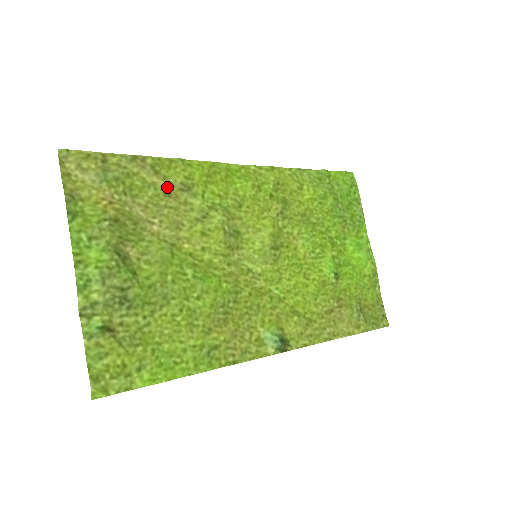
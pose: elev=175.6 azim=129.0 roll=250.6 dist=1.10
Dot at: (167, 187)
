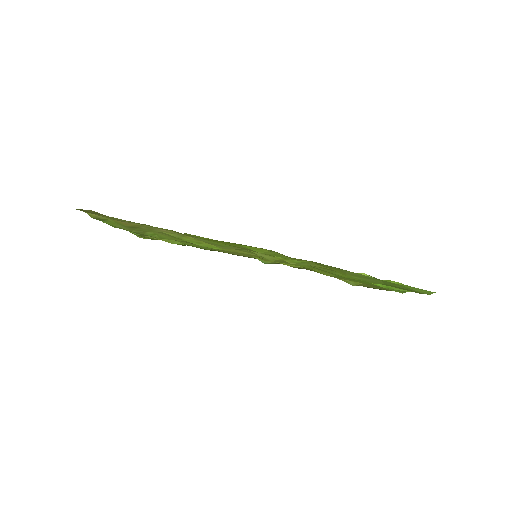
Dot at: (171, 231)
